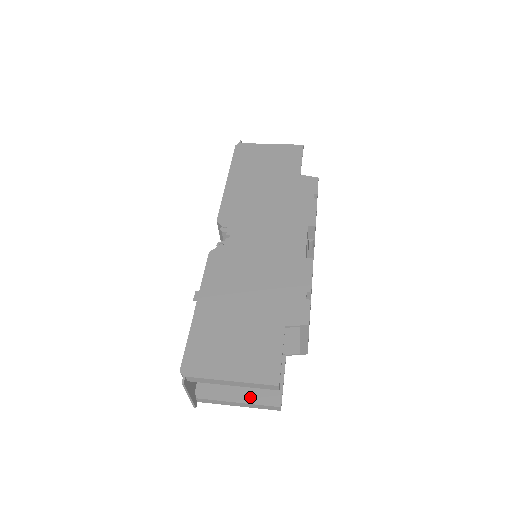
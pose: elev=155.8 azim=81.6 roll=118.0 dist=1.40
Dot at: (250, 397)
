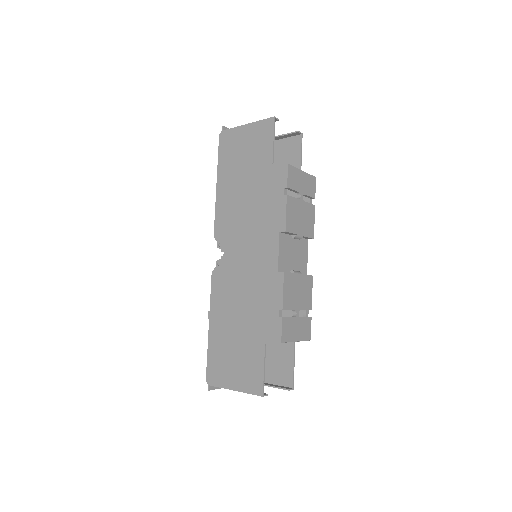
Dot at: (272, 378)
